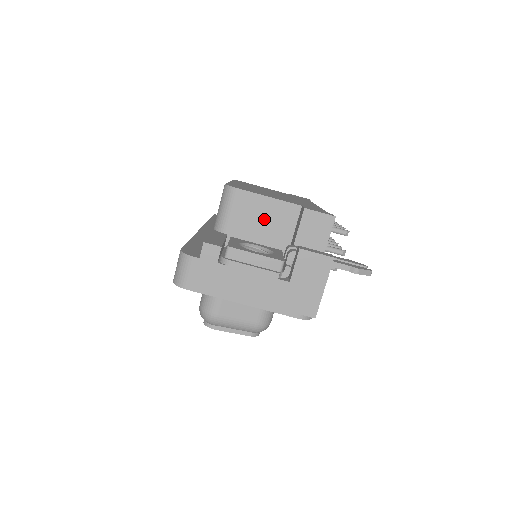
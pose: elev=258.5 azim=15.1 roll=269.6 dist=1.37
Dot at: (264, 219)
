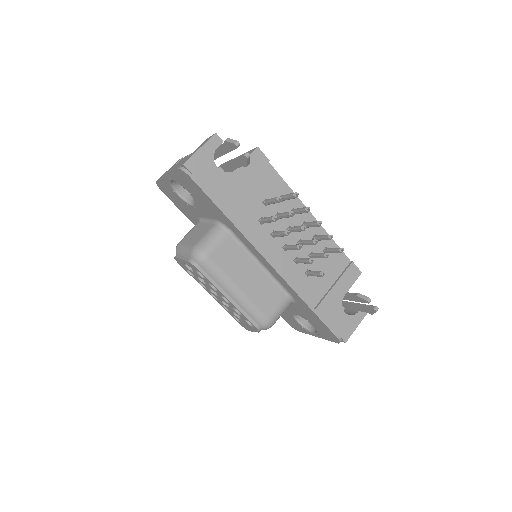
Dot at: occluded
